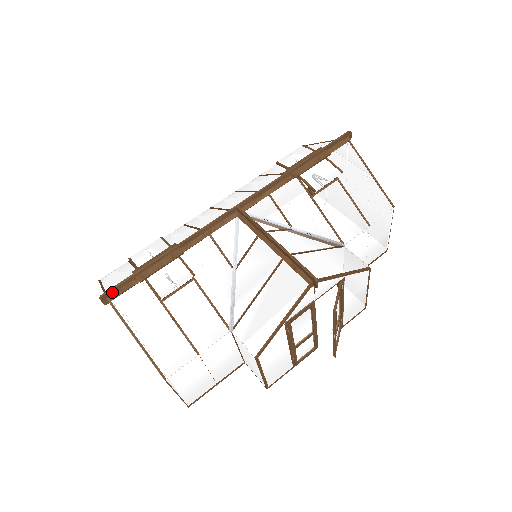
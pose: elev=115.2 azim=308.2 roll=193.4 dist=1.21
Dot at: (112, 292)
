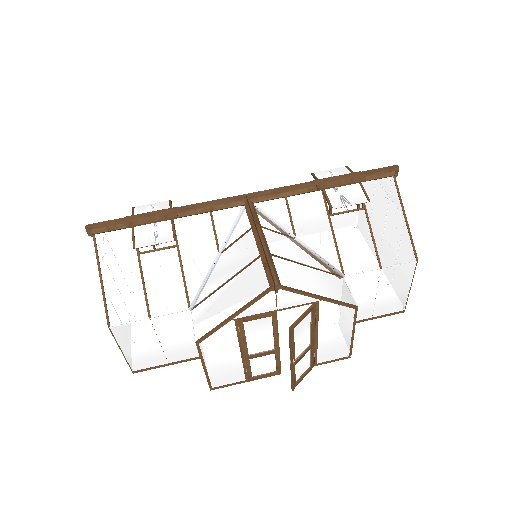
Dot at: (99, 226)
